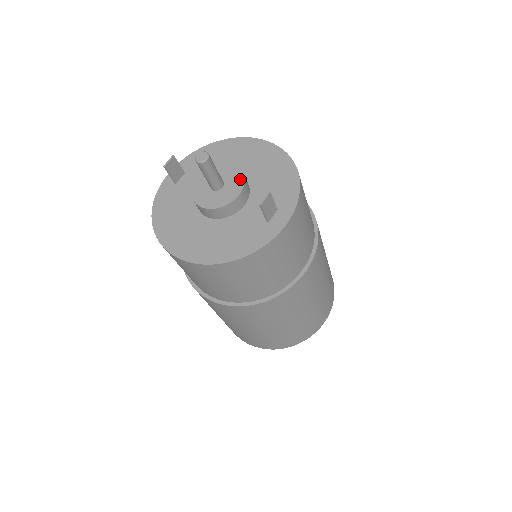
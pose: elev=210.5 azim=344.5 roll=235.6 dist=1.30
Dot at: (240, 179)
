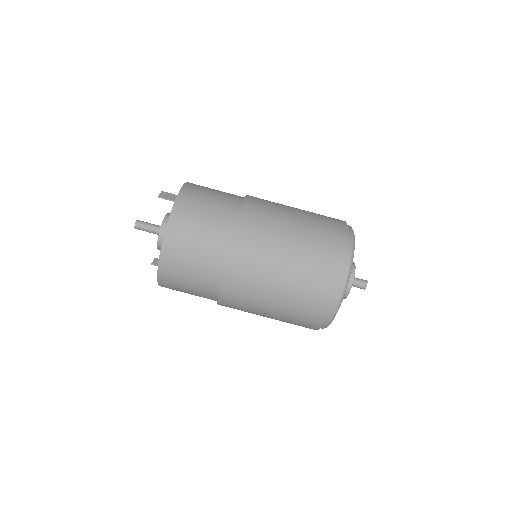
Dot at: occluded
